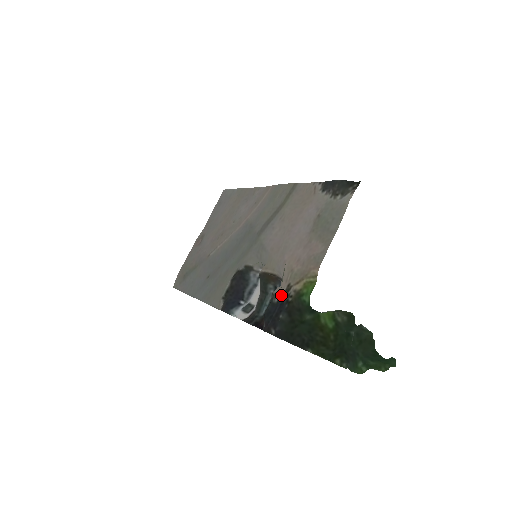
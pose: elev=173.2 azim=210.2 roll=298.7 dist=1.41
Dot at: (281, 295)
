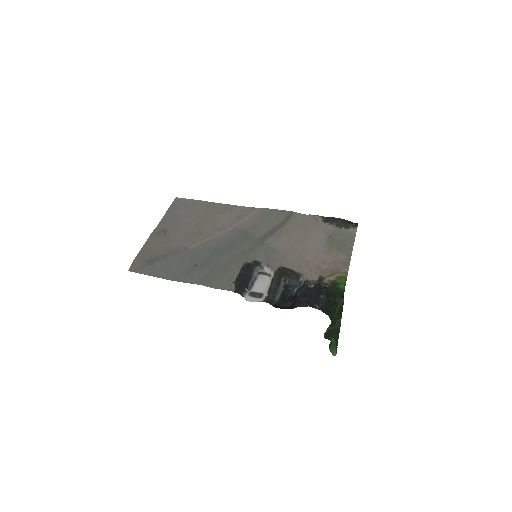
Dot at: (317, 282)
